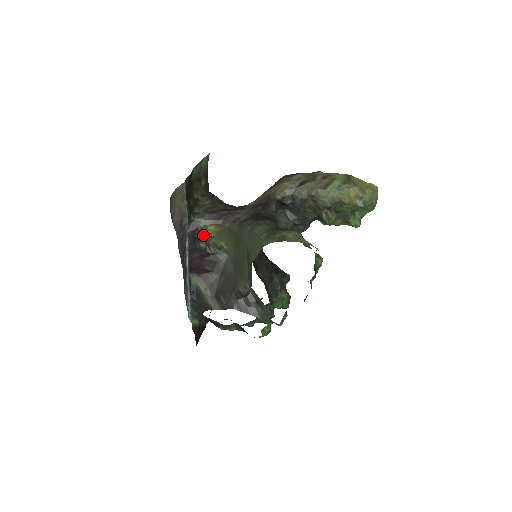
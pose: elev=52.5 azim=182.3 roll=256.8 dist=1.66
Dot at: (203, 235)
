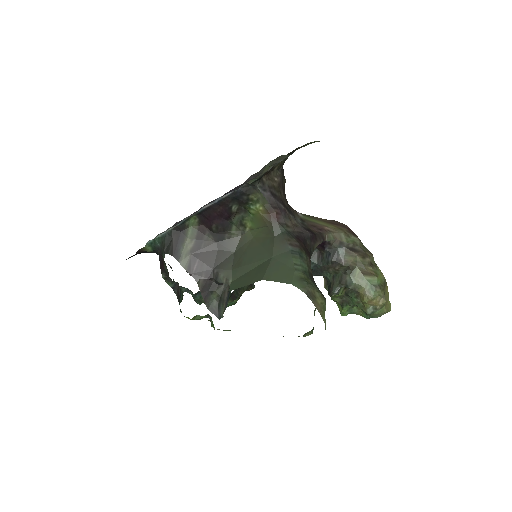
Dot at: (246, 203)
